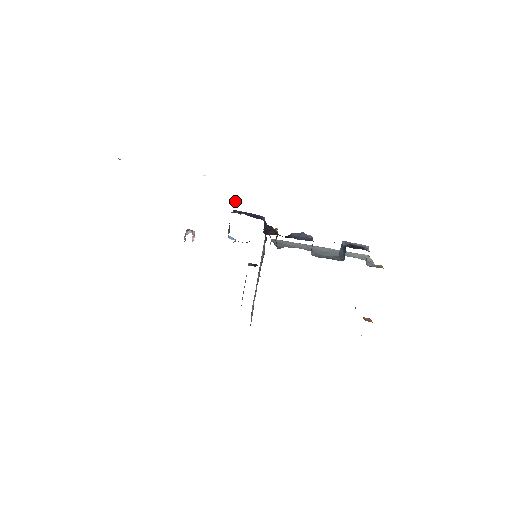
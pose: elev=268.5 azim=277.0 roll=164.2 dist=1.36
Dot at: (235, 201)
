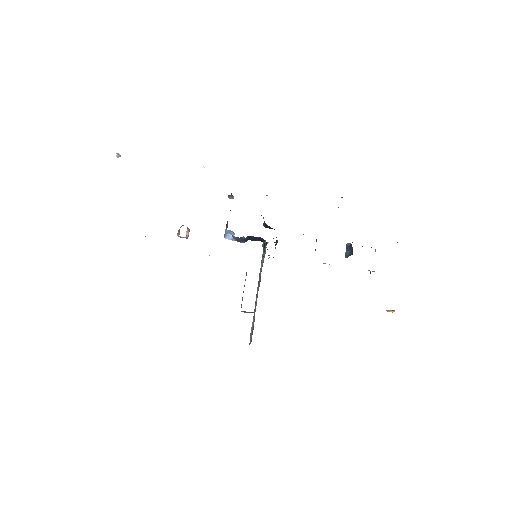
Dot at: (233, 196)
